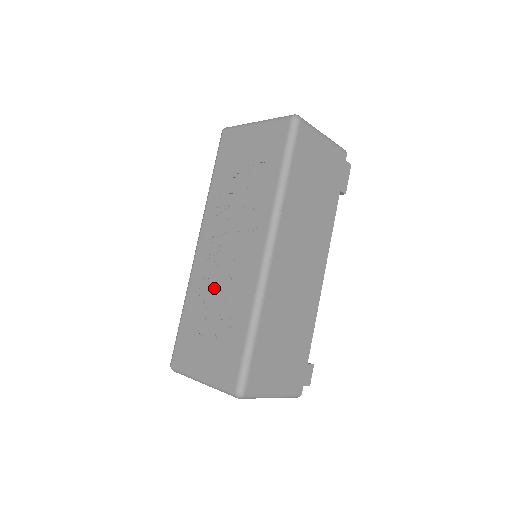
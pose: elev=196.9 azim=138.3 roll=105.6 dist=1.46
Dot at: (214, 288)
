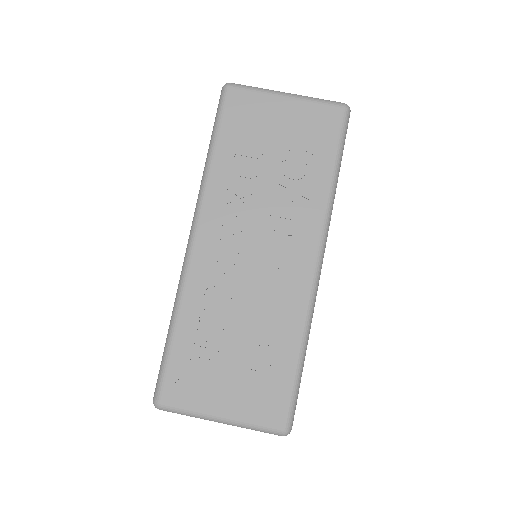
Dot at: (234, 301)
